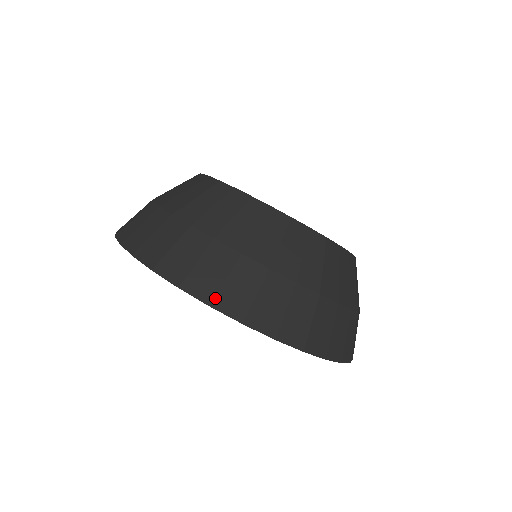
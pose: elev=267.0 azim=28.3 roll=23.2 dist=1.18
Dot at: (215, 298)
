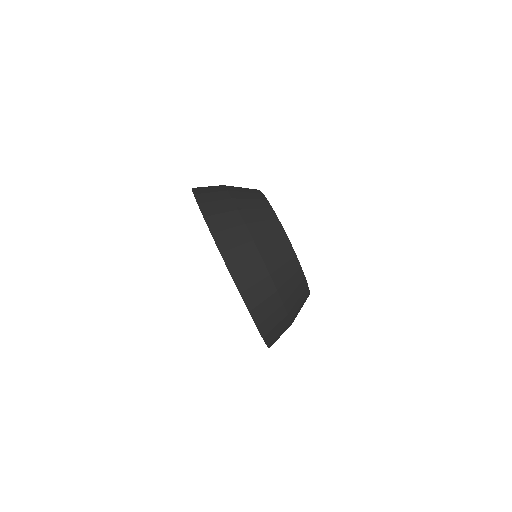
Dot at: (209, 216)
